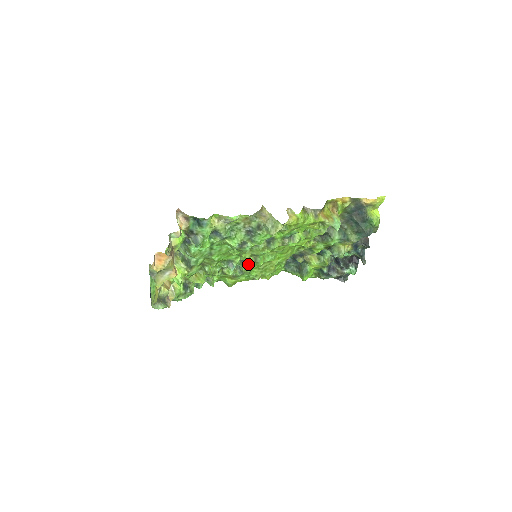
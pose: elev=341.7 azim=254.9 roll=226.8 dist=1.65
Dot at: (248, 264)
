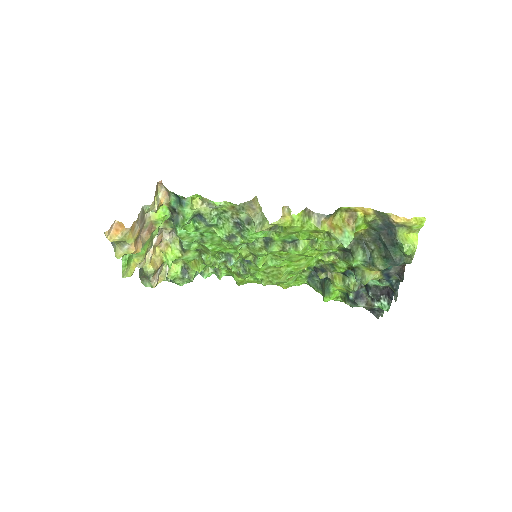
Dot at: (250, 263)
